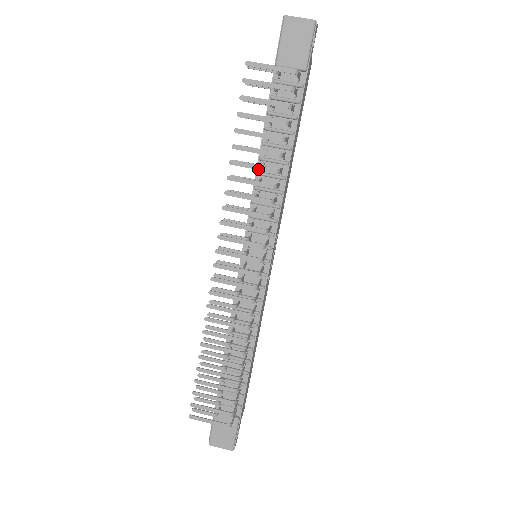
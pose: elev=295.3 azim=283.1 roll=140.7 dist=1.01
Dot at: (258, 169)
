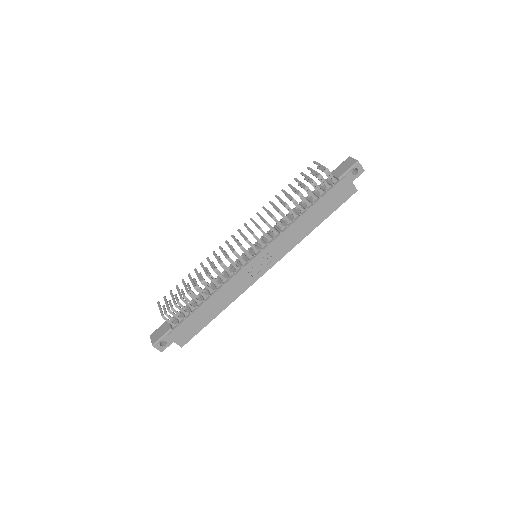
Dot at: (281, 202)
